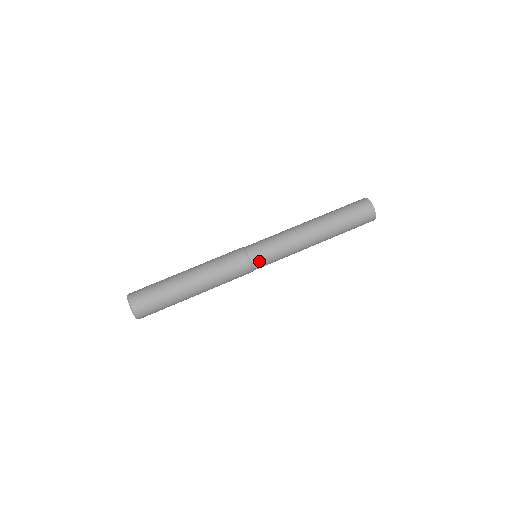
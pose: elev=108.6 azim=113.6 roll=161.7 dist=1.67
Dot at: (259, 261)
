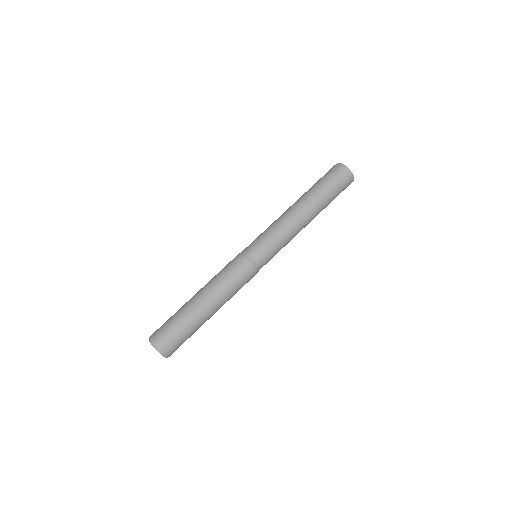
Dot at: (258, 256)
